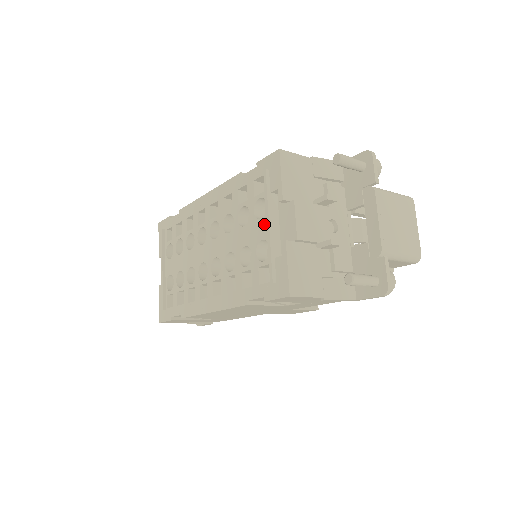
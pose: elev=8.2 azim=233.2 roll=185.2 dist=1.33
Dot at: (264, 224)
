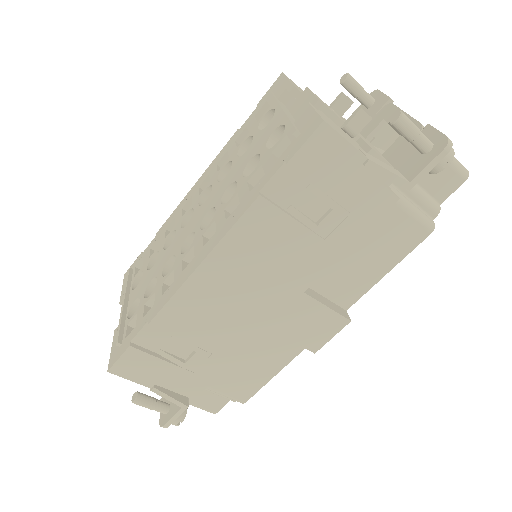
Dot at: (273, 121)
